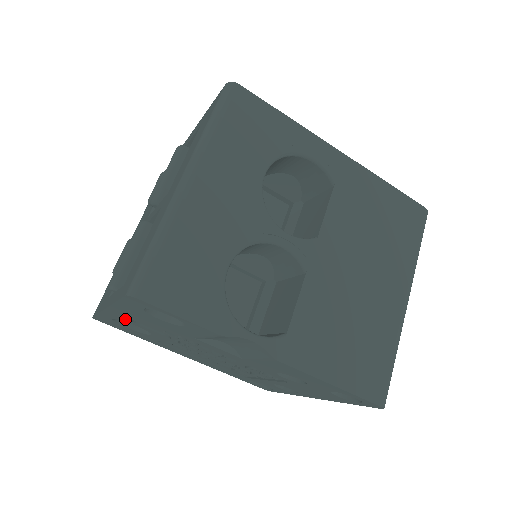
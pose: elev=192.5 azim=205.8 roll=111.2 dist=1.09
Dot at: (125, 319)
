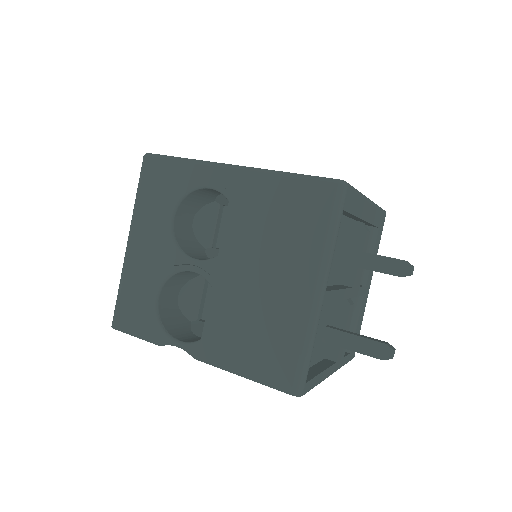
Dot at: occluded
